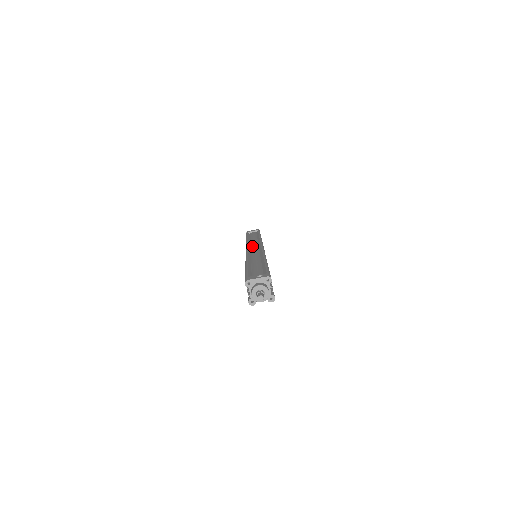
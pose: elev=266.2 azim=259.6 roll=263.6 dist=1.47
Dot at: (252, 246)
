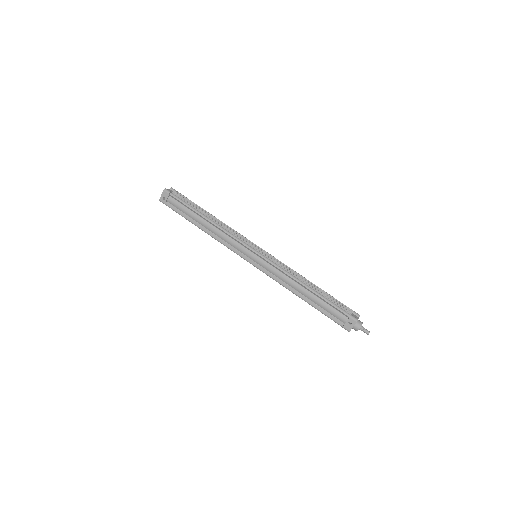
Dot at: (241, 252)
